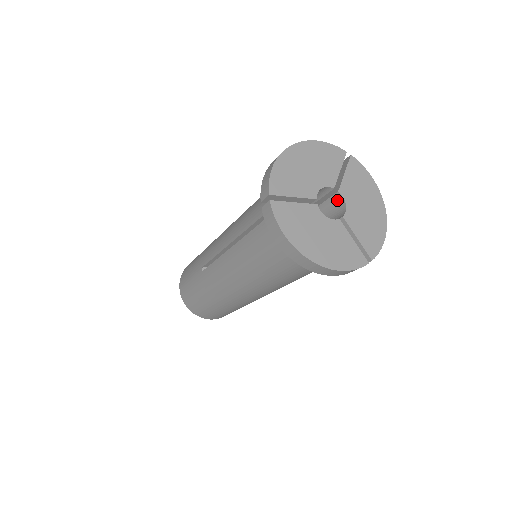
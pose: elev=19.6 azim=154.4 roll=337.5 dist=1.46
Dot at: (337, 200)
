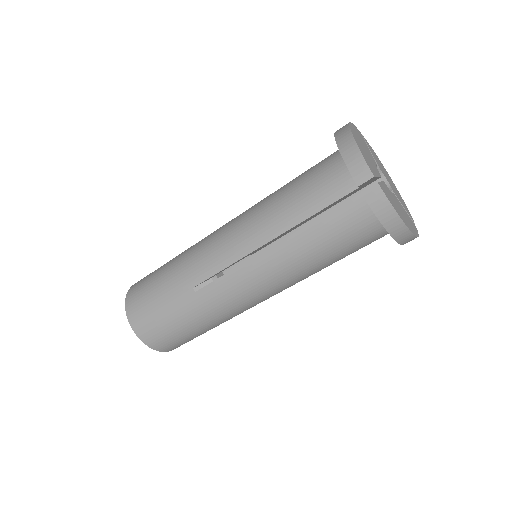
Dot at: occluded
